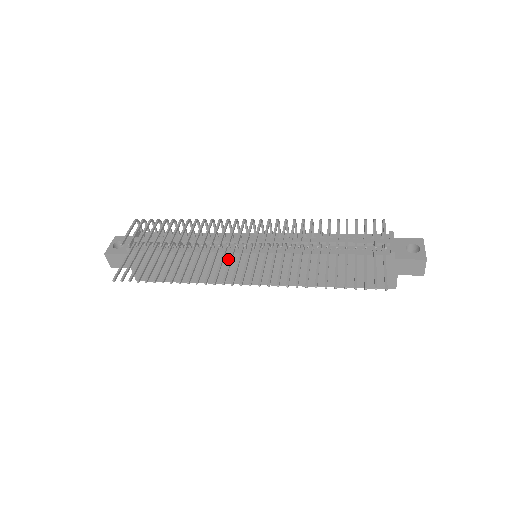
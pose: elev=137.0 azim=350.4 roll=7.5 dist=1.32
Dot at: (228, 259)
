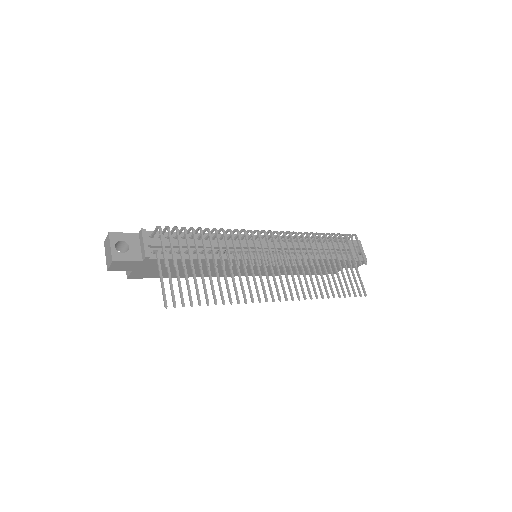
Dot at: (240, 263)
